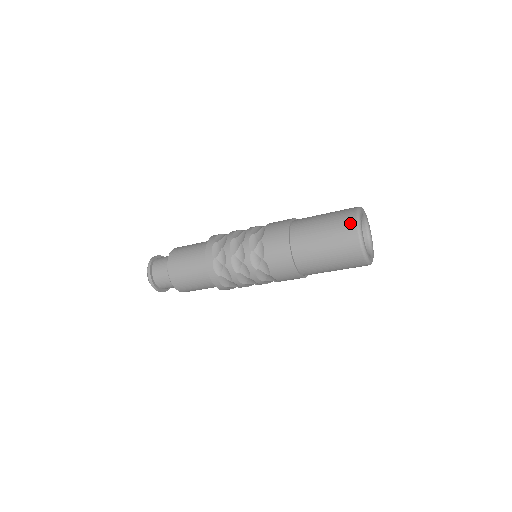
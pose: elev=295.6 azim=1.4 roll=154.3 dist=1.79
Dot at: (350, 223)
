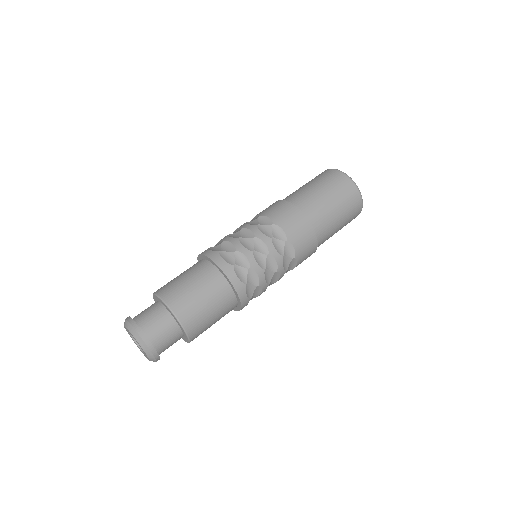
Dot at: (341, 177)
